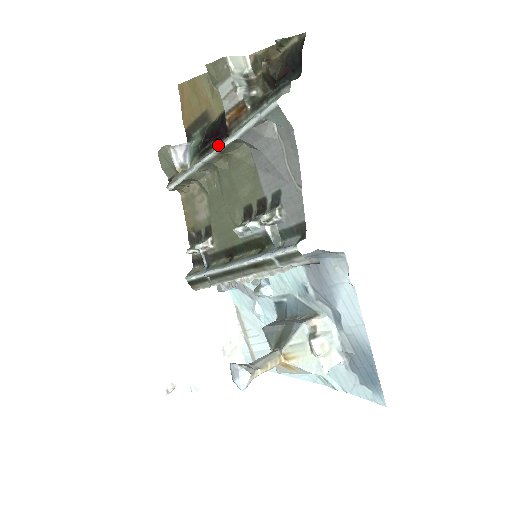
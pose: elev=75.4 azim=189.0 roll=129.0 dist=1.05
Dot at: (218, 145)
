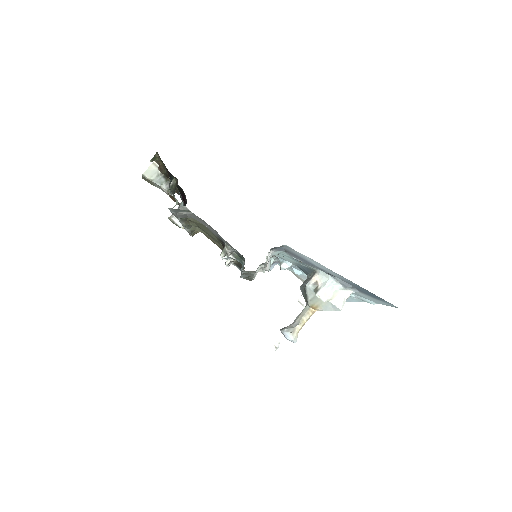
Dot at: occluded
